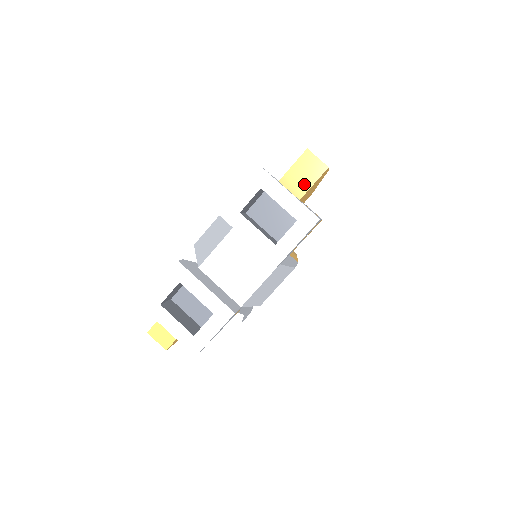
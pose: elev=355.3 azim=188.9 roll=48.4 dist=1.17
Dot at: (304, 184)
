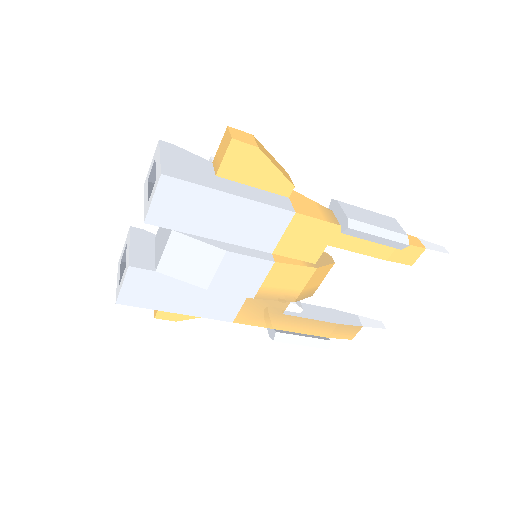
Dot at: (220, 160)
